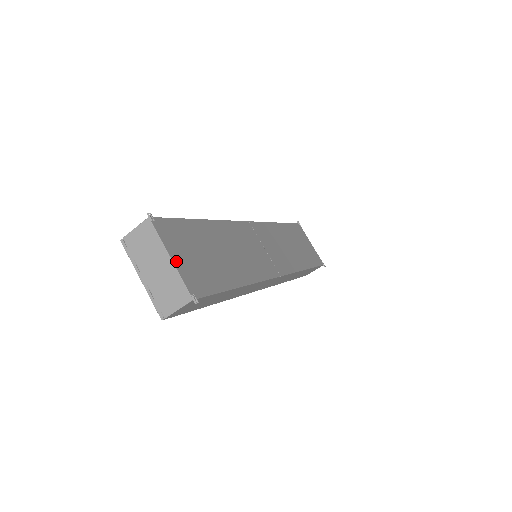
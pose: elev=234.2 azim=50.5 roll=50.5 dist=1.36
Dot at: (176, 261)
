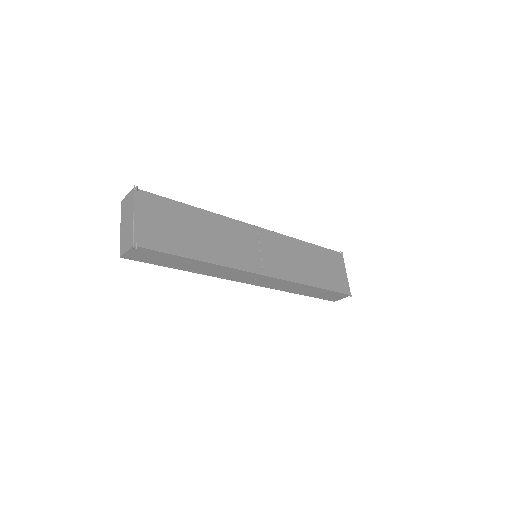
Dot at: (138, 219)
